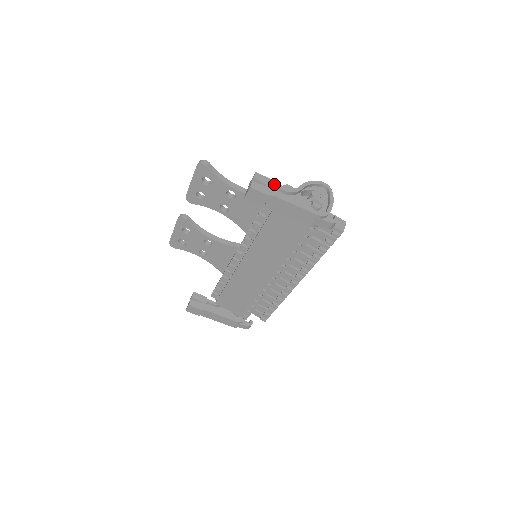
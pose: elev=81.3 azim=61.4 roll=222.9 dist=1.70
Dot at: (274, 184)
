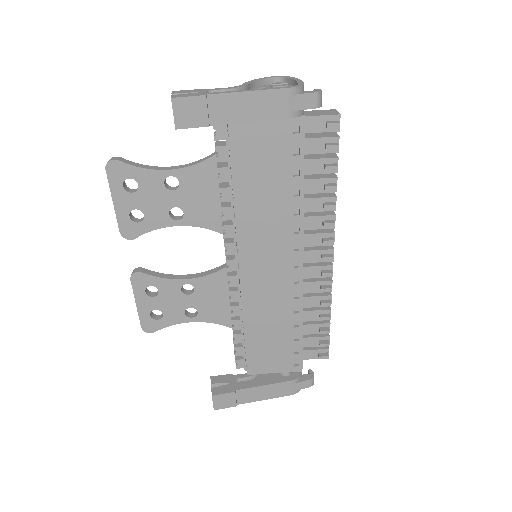
Dot at: (205, 90)
